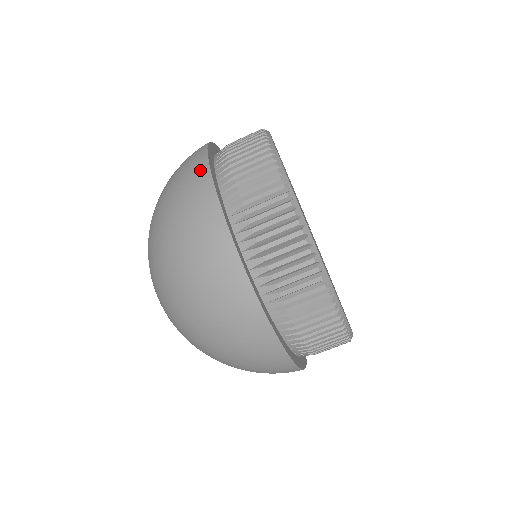
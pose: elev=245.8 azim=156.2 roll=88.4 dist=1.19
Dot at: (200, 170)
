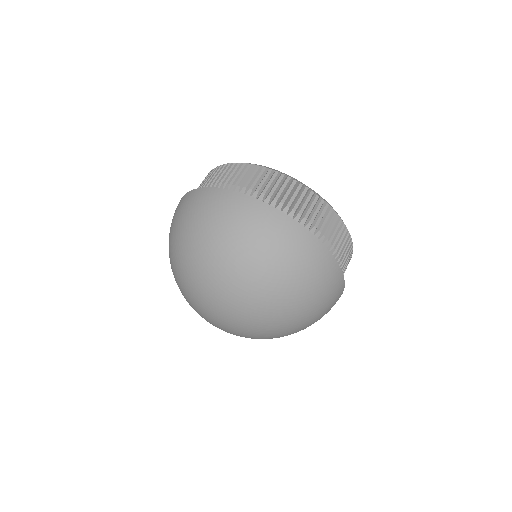
Dot at: (313, 244)
